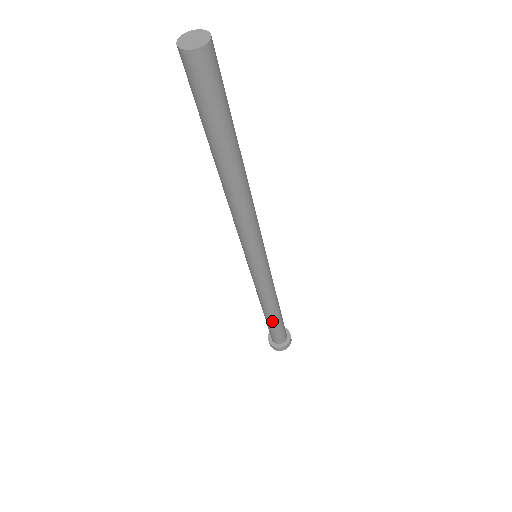
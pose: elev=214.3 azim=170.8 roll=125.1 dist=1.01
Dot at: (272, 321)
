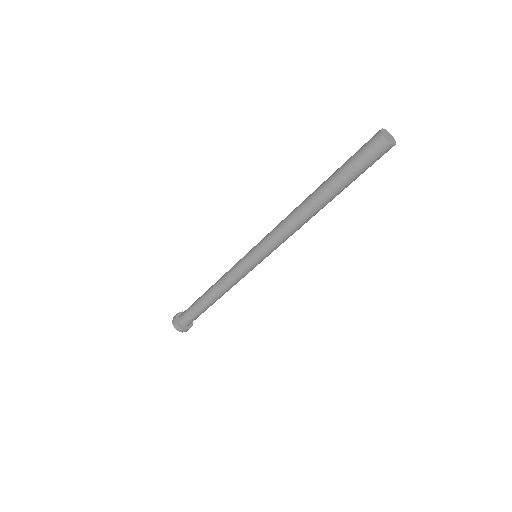
Dot at: (207, 306)
